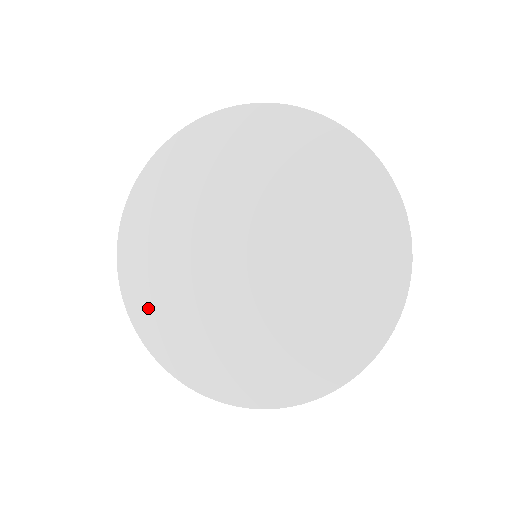
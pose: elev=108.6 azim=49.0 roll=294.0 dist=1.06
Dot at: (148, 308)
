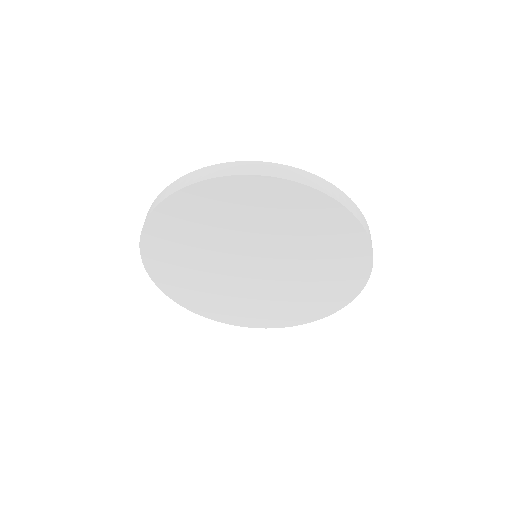
Dot at: (192, 300)
